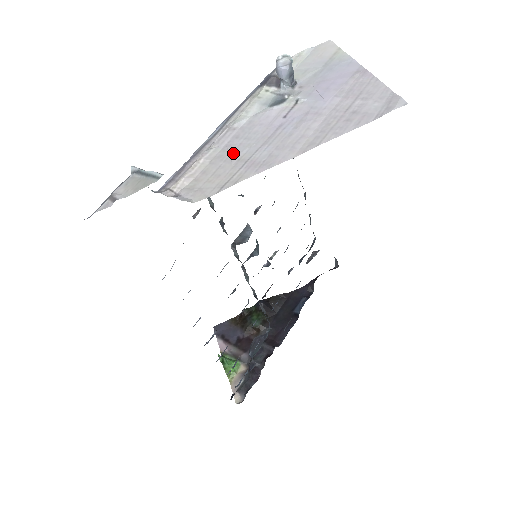
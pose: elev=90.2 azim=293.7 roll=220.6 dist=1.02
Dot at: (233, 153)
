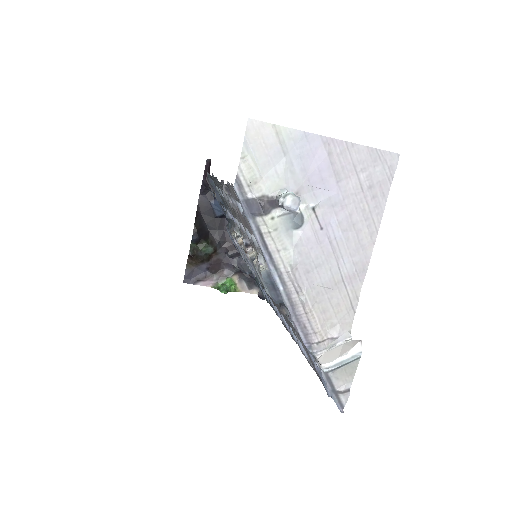
Dot at: (325, 284)
